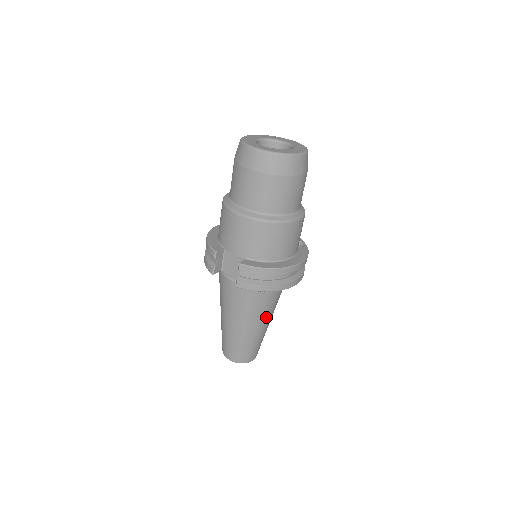
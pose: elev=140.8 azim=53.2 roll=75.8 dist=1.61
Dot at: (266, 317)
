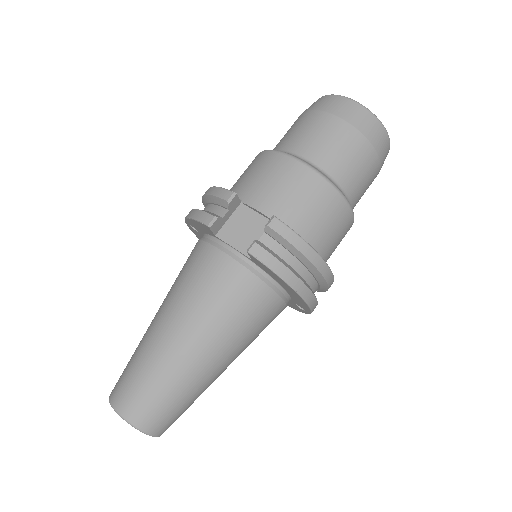
Dot at: (234, 351)
